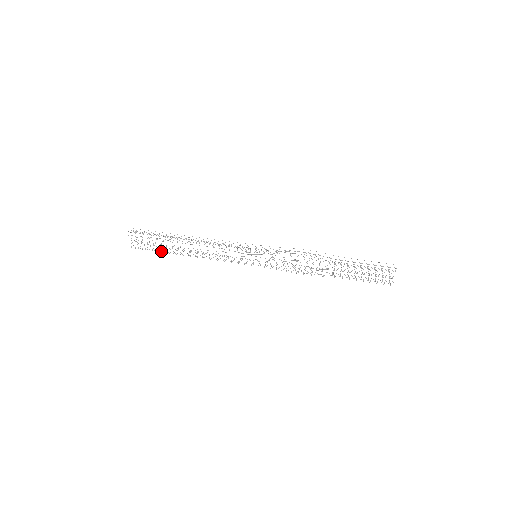
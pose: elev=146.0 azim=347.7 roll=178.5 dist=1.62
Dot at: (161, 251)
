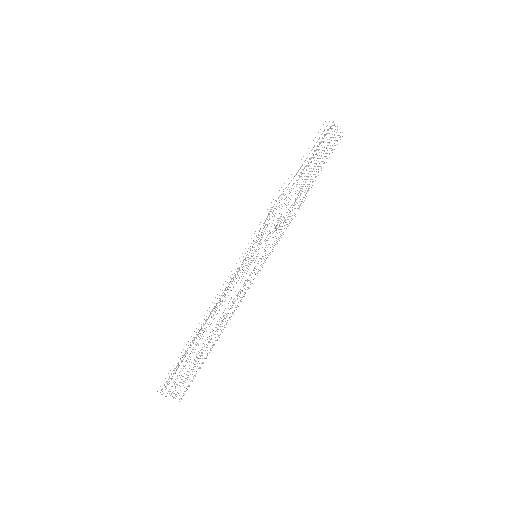
Dot at: occluded
